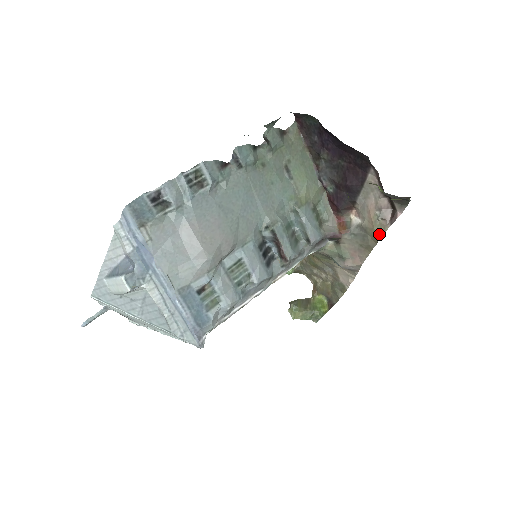
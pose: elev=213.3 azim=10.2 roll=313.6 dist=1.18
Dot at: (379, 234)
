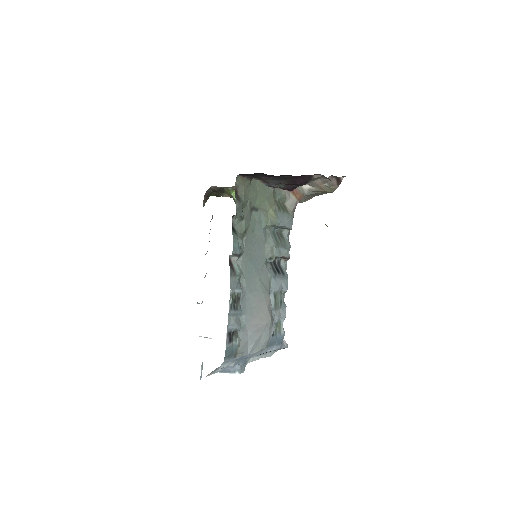
Dot at: (331, 192)
